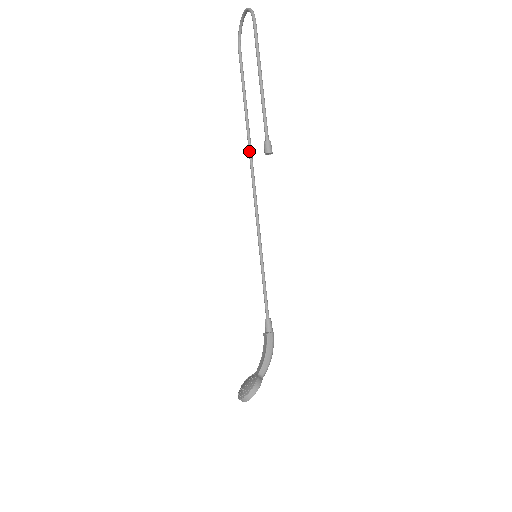
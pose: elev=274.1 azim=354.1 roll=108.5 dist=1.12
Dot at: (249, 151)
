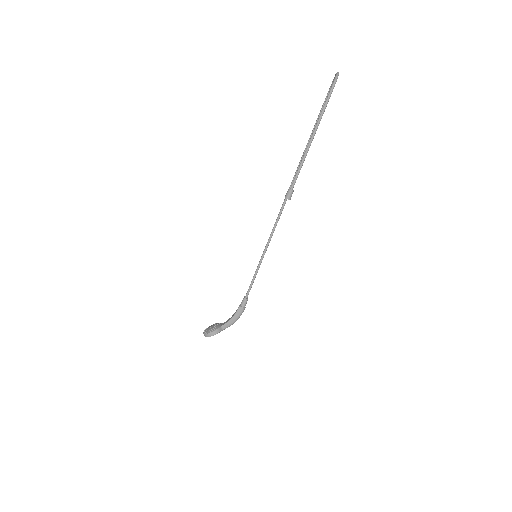
Dot at: (292, 180)
